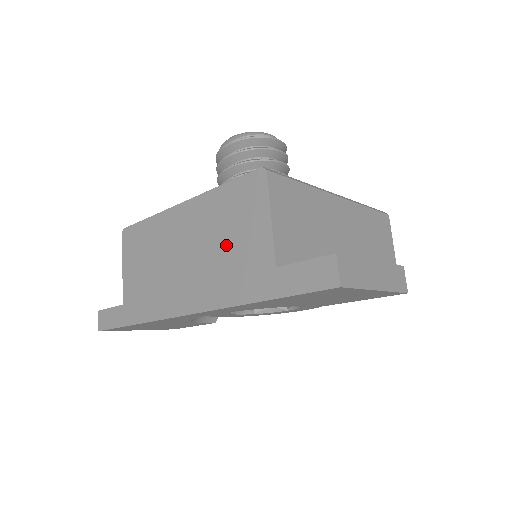
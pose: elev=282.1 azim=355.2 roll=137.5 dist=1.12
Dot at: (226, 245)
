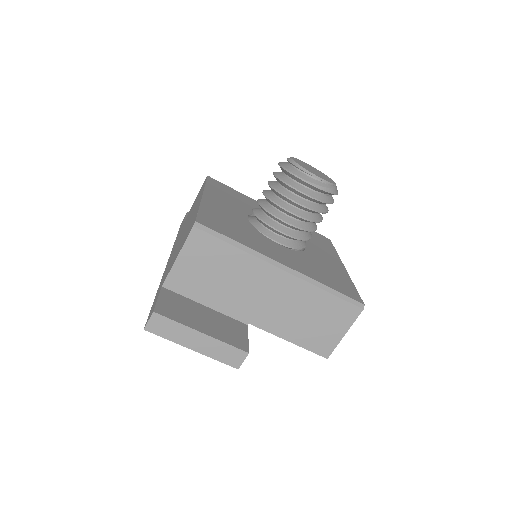
Dot at: occluded
